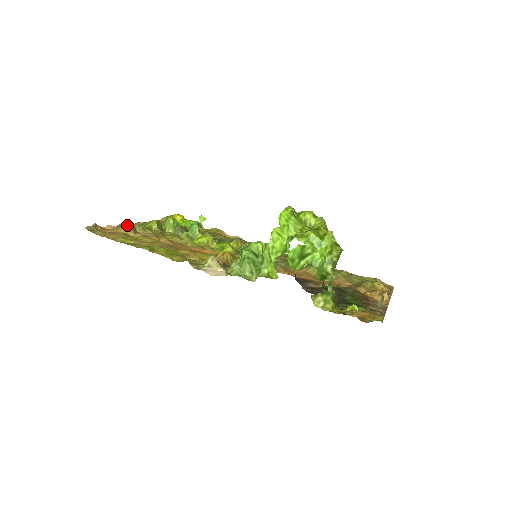
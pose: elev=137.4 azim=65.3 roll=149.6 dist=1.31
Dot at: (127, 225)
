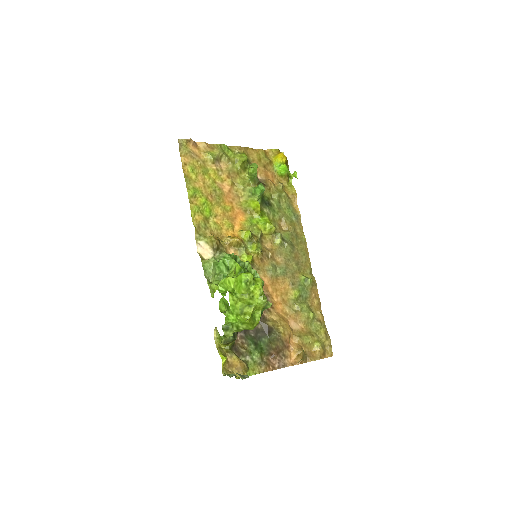
Dot at: (217, 151)
